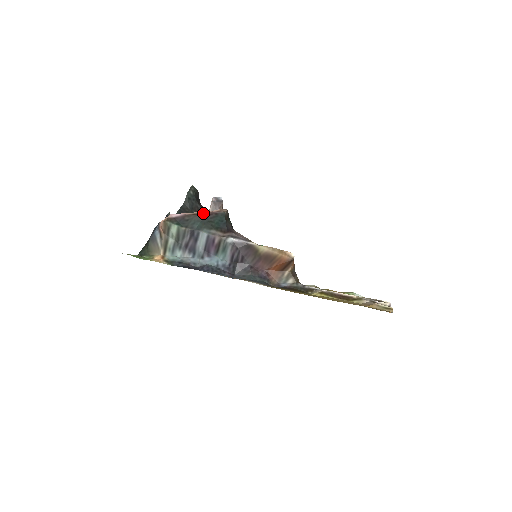
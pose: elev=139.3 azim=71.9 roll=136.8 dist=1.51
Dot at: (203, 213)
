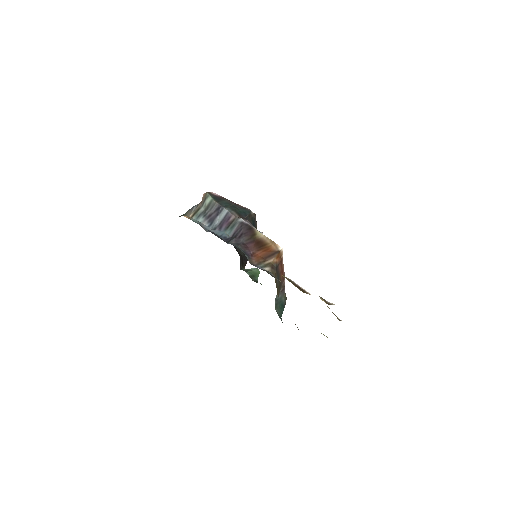
Dot at: occluded
